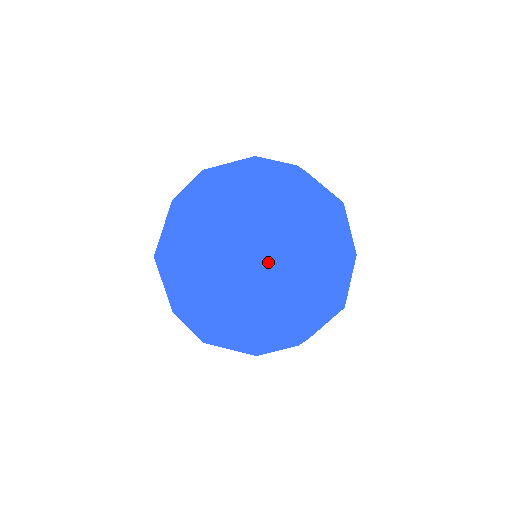
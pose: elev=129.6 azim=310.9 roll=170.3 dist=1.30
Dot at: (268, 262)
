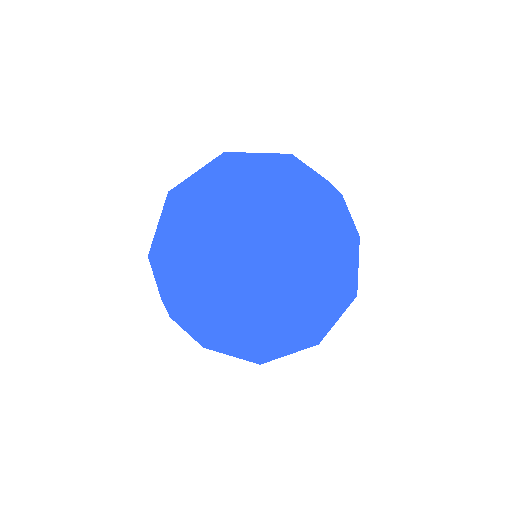
Dot at: (358, 244)
